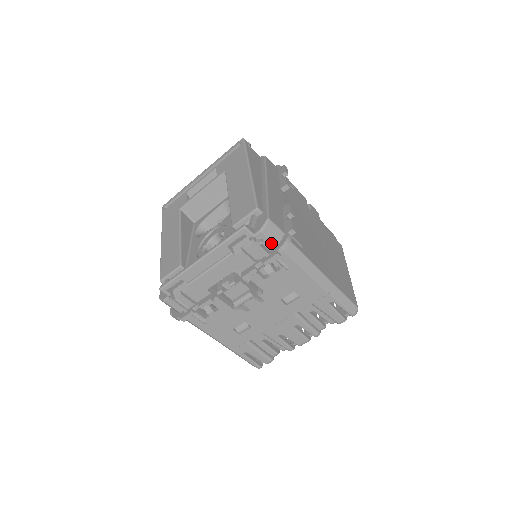
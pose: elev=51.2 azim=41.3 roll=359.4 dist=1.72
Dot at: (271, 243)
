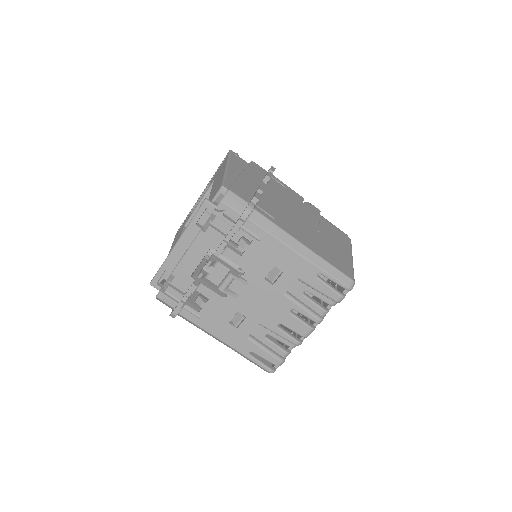
Dot at: (235, 213)
